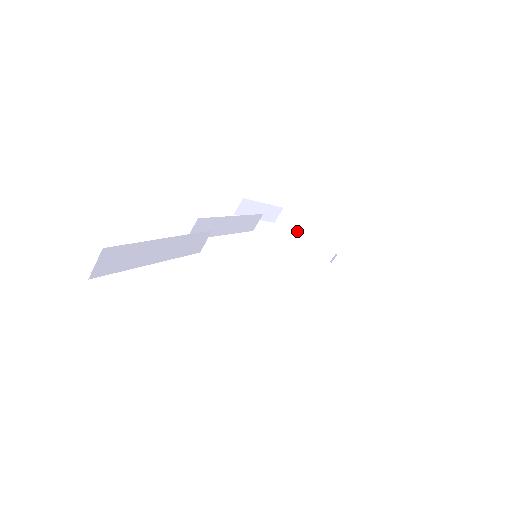
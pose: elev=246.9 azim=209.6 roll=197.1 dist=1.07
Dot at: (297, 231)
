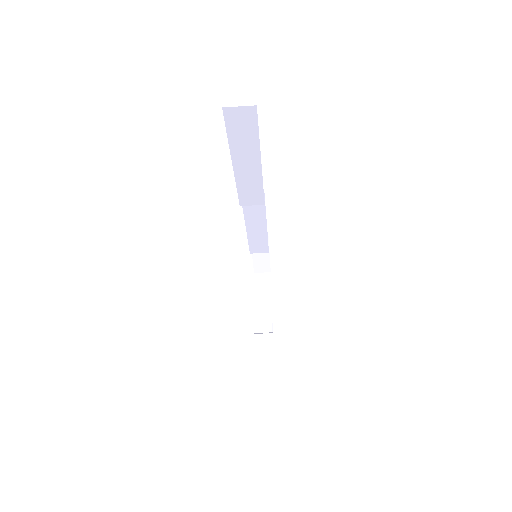
Dot at: (263, 293)
